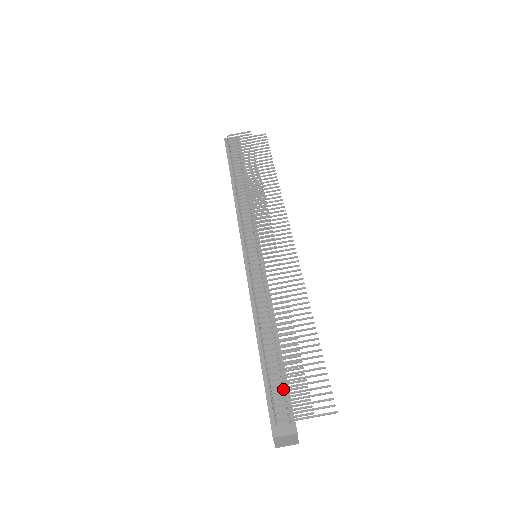
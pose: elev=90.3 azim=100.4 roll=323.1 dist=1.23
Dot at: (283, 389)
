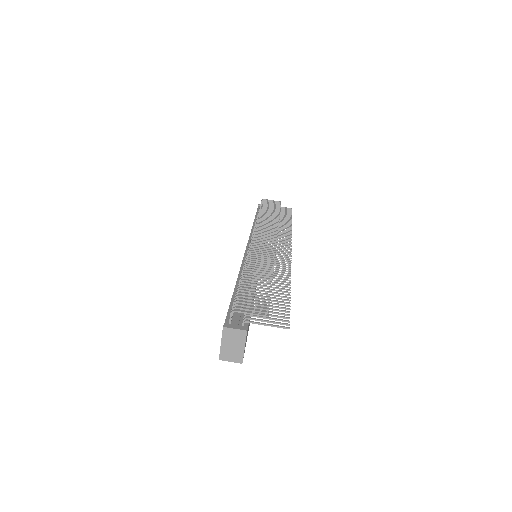
Dot at: (246, 307)
